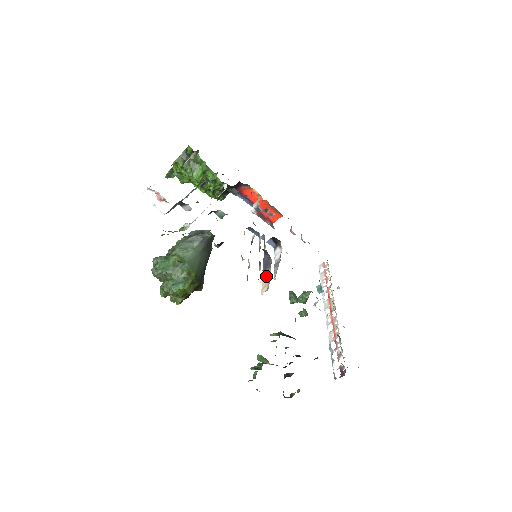
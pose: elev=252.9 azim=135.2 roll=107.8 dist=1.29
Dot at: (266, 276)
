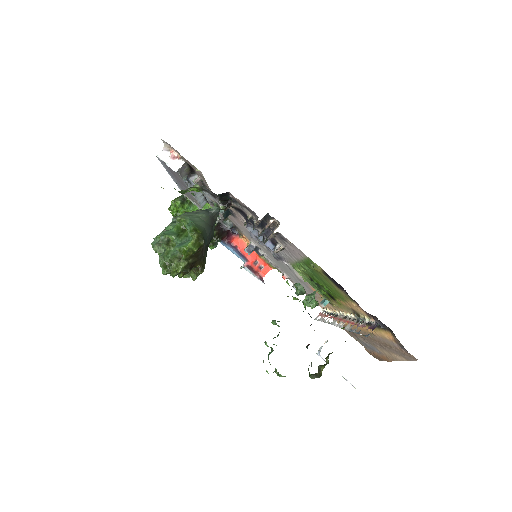
Dot at: occluded
